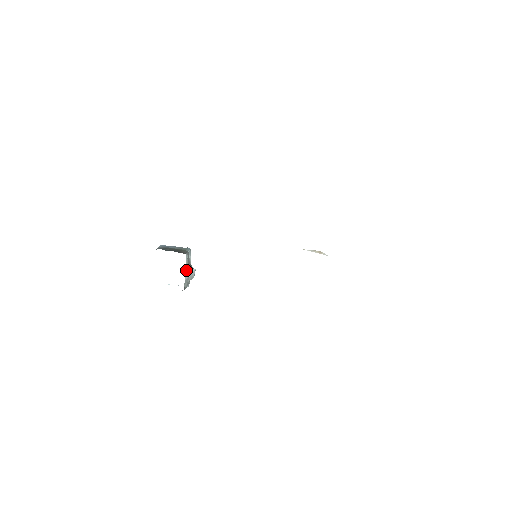
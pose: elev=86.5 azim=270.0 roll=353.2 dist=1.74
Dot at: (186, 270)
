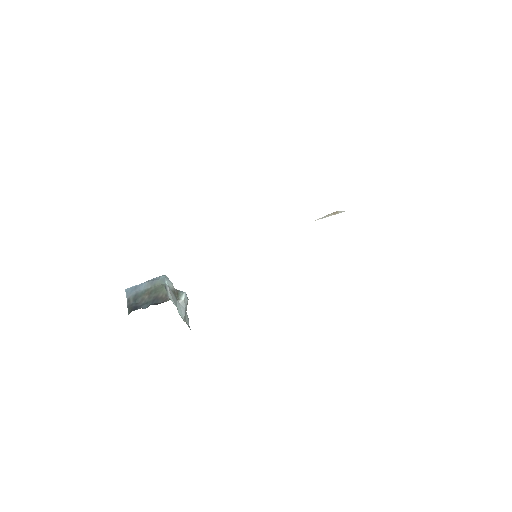
Dot at: (178, 308)
